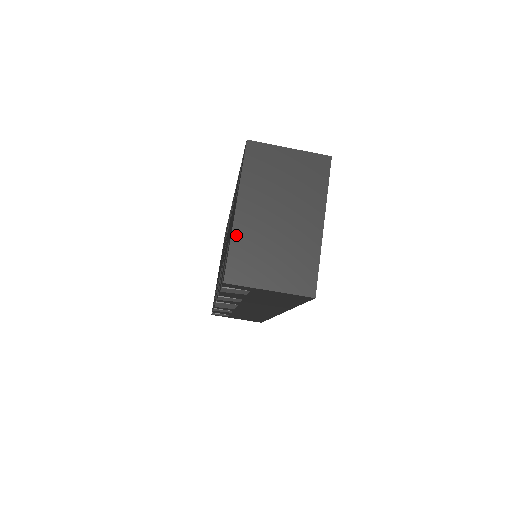
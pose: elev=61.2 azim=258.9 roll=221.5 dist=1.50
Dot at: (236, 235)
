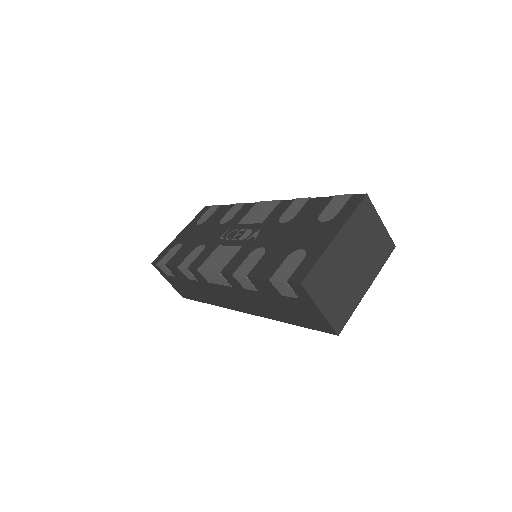
Dot at: (326, 255)
